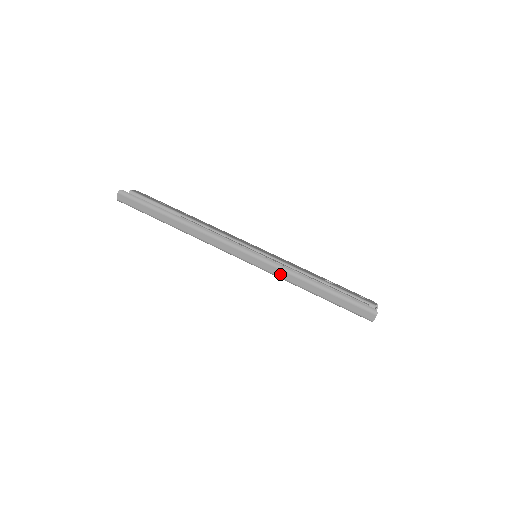
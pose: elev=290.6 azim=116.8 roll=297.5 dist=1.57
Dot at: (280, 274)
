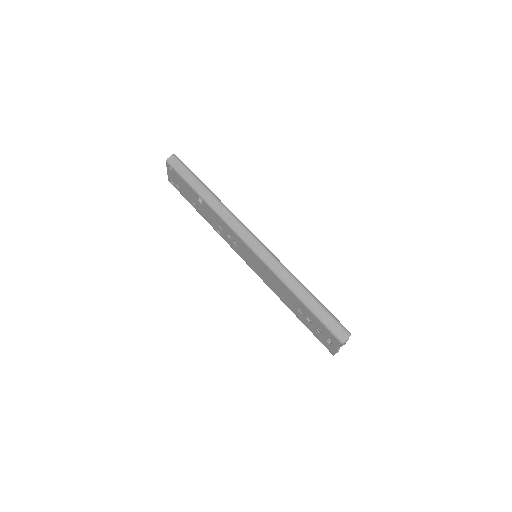
Dot at: (276, 268)
